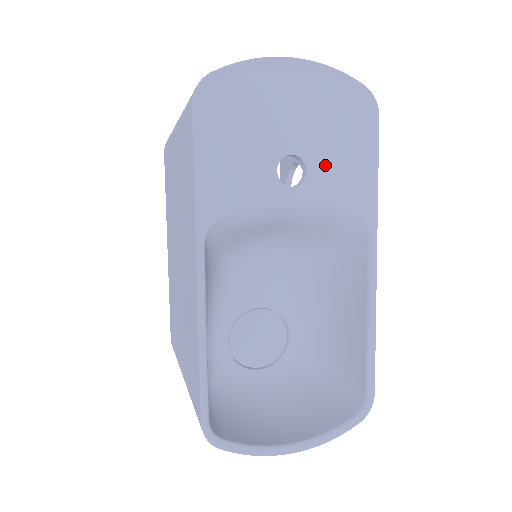
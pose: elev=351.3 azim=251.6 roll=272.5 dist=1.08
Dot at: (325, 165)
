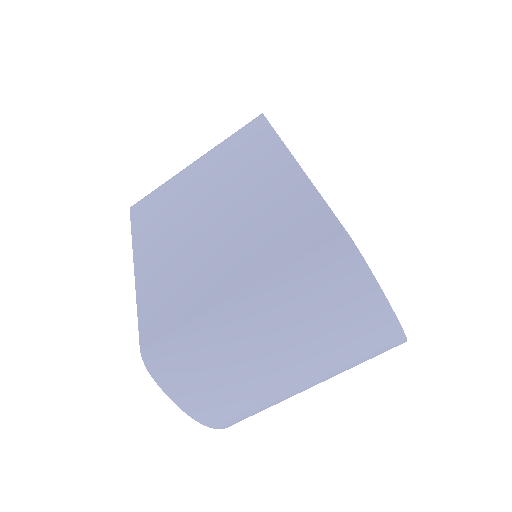
Dot at: occluded
